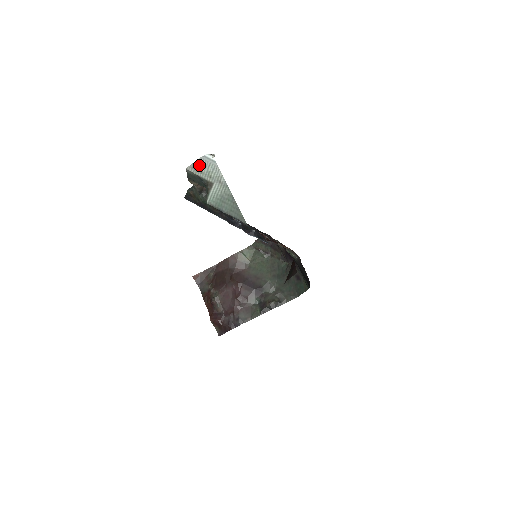
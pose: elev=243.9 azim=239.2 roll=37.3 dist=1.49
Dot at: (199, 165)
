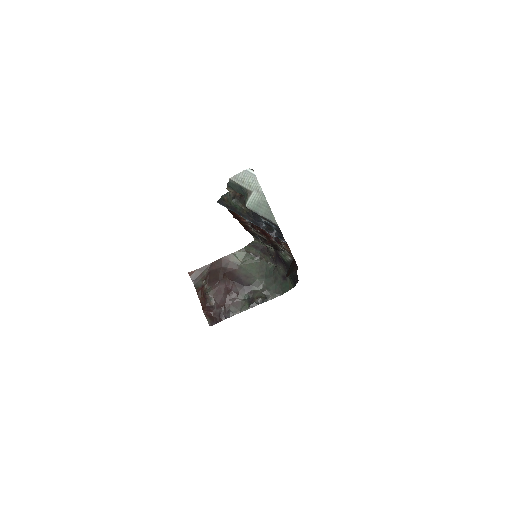
Dot at: (241, 177)
